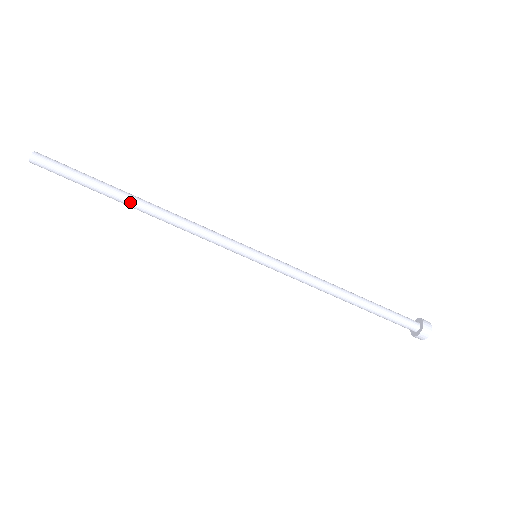
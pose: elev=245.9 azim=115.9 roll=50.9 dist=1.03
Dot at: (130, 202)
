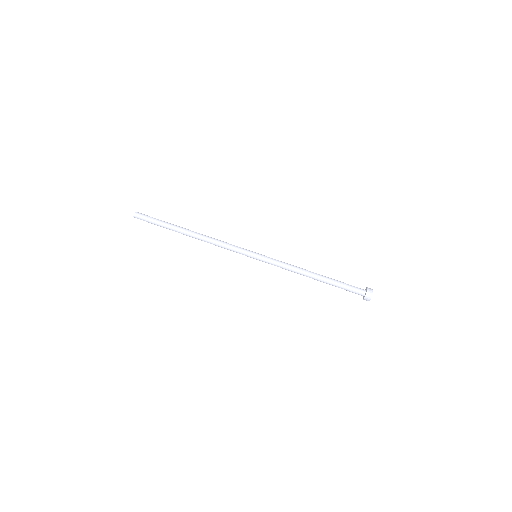
Dot at: (186, 229)
